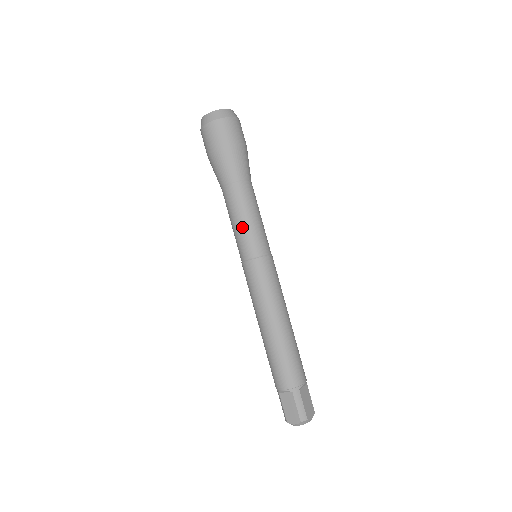
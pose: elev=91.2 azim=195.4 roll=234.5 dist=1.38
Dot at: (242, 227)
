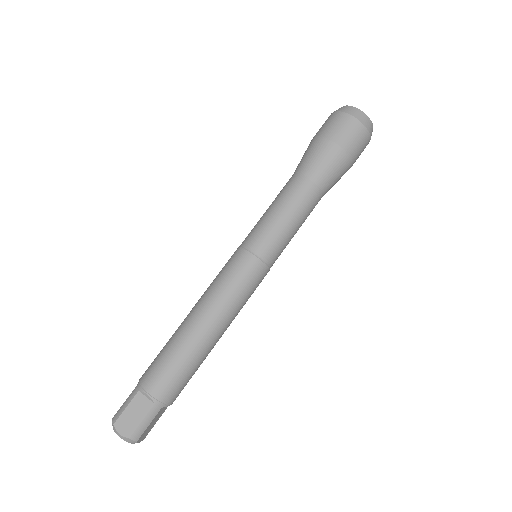
Dot at: (280, 223)
